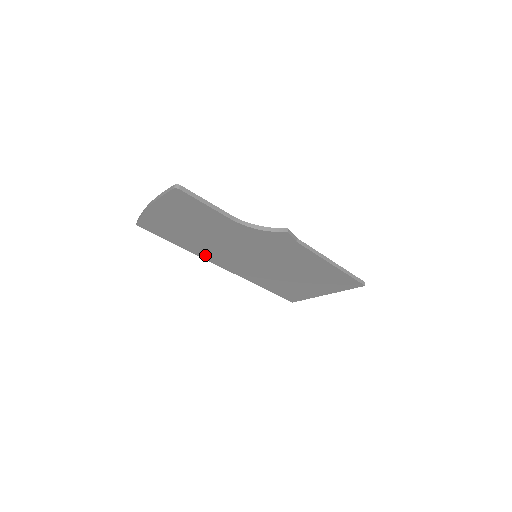
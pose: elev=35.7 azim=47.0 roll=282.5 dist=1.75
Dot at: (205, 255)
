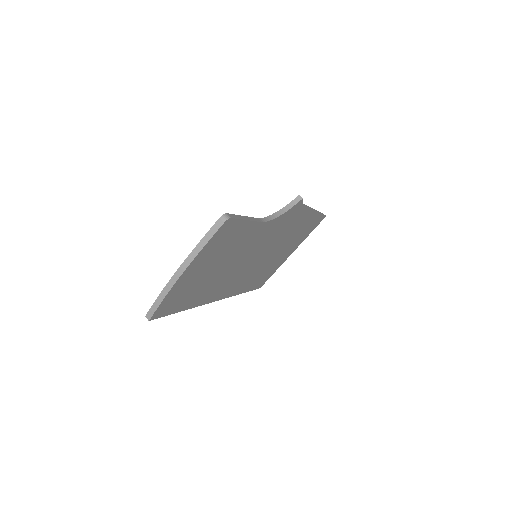
Dot at: (209, 298)
